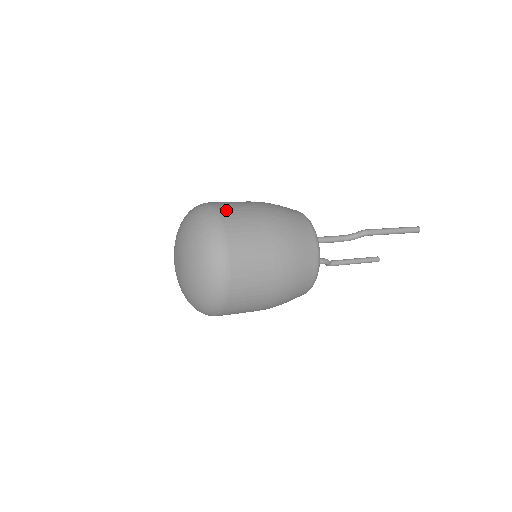
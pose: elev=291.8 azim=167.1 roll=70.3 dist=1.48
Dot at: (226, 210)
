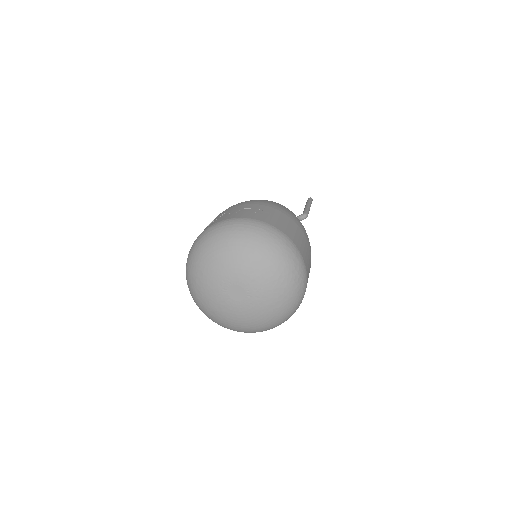
Dot at: (292, 236)
